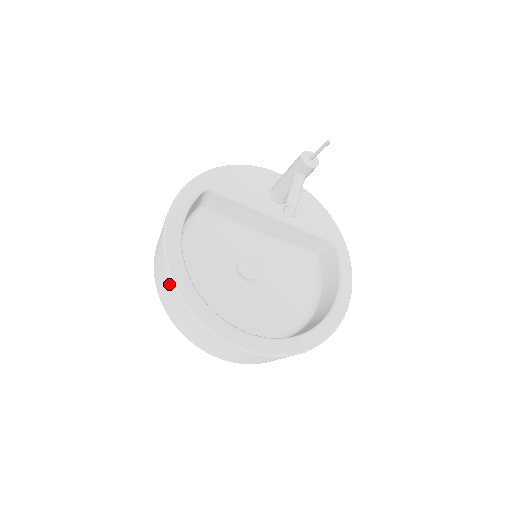
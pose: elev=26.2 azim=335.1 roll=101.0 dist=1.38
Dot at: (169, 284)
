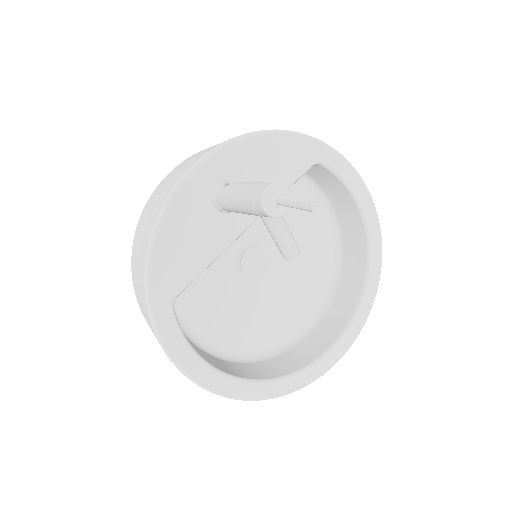
Dot at: occluded
